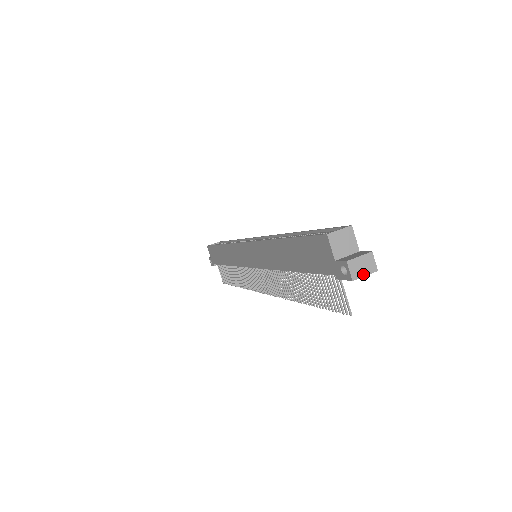
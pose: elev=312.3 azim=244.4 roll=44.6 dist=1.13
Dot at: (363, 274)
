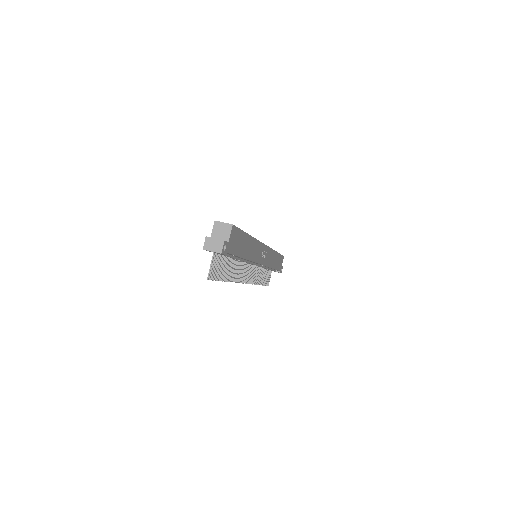
Dot at: (211, 250)
